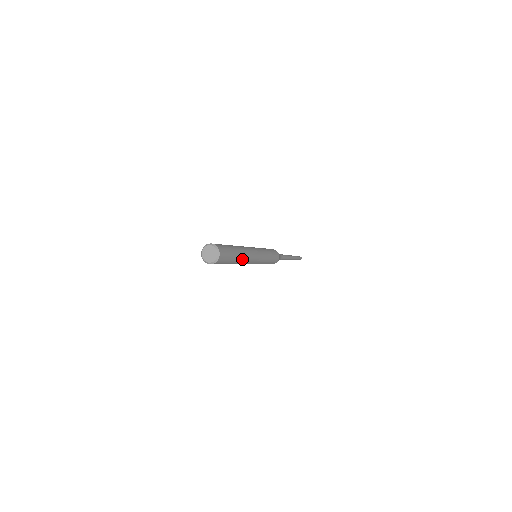
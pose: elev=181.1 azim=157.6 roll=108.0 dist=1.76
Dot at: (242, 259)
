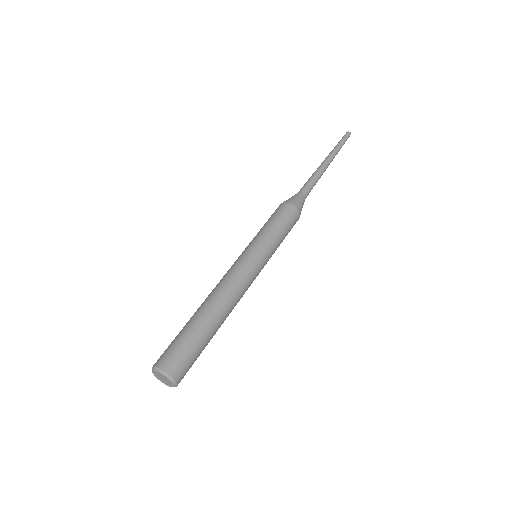
Dot at: (224, 316)
